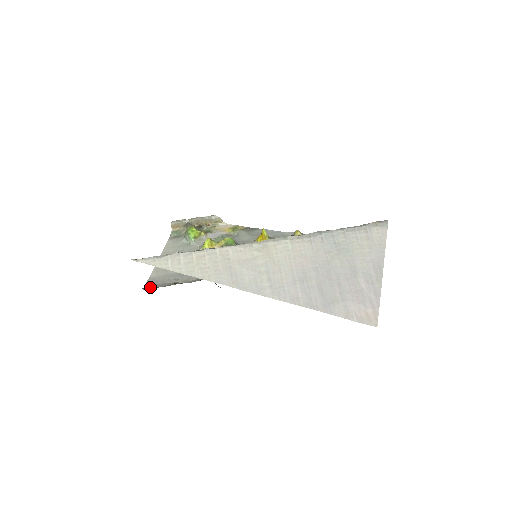
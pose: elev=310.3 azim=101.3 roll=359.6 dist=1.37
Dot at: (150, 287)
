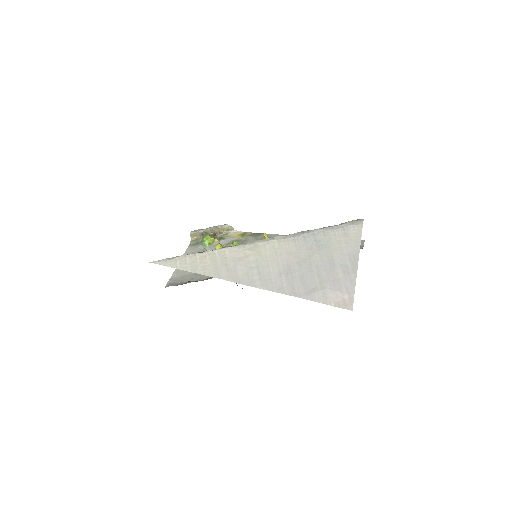
Dot at: occluded
